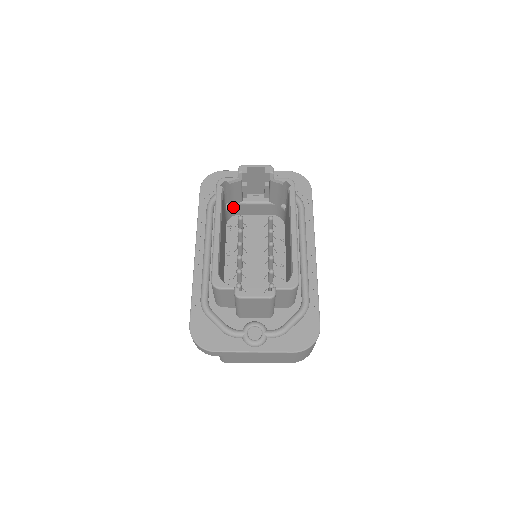
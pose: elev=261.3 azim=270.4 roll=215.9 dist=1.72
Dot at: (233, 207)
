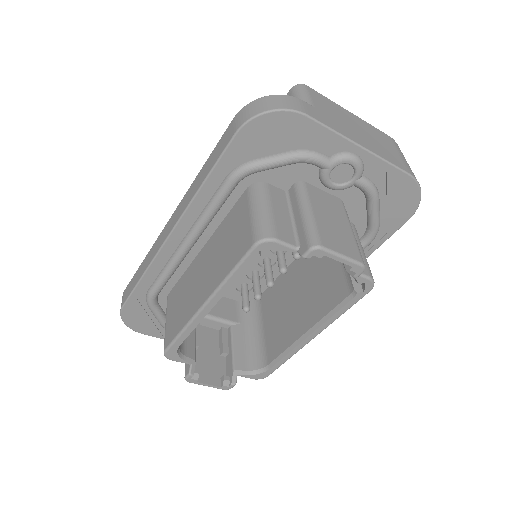
Dot at: occluded
